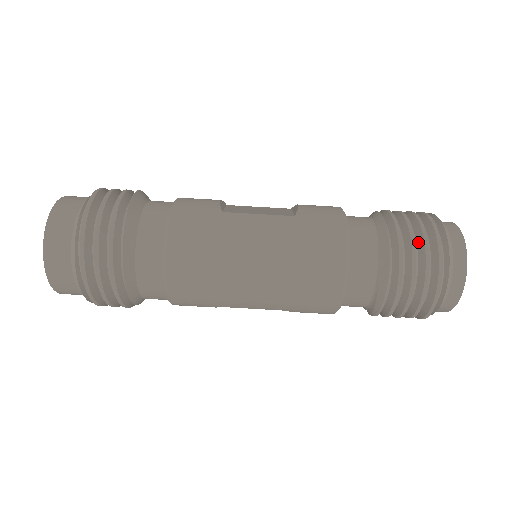
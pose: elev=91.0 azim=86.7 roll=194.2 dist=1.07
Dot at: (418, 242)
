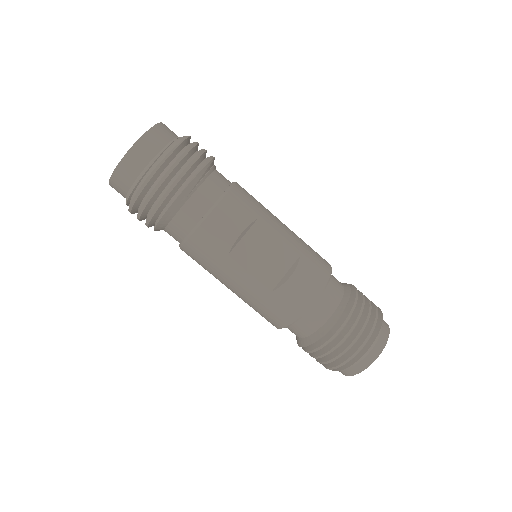
Dot at: (331, 354)
